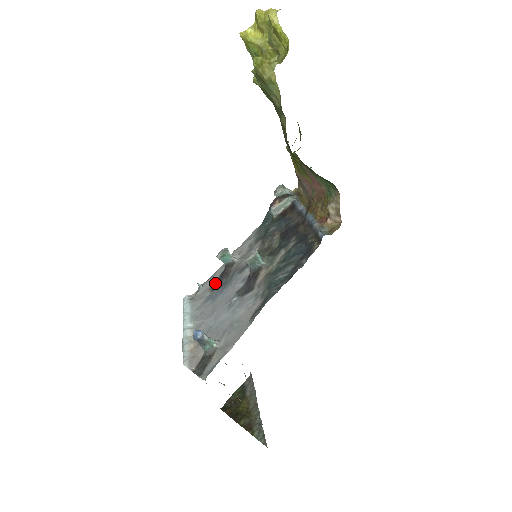
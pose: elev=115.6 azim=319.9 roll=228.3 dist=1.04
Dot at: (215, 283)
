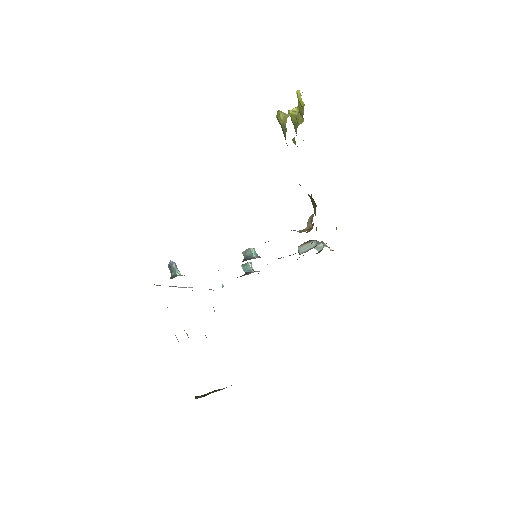
Dot at: occluded
